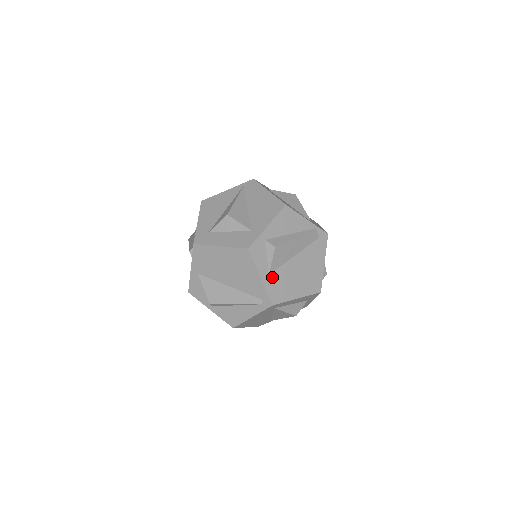
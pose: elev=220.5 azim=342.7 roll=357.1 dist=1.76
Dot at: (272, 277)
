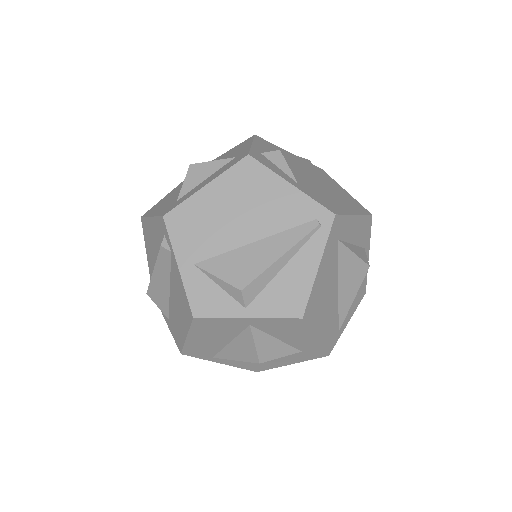
Dot at: (304, 187)
